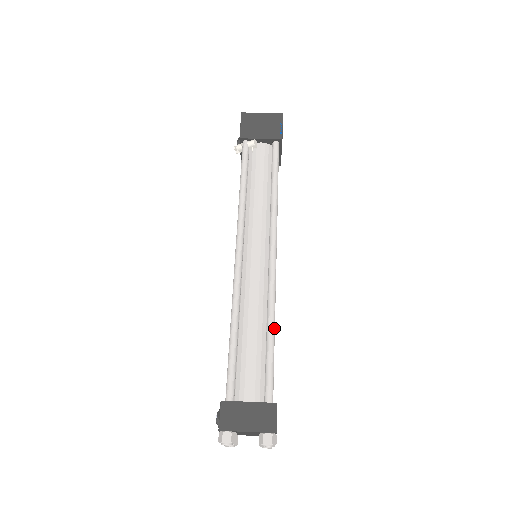
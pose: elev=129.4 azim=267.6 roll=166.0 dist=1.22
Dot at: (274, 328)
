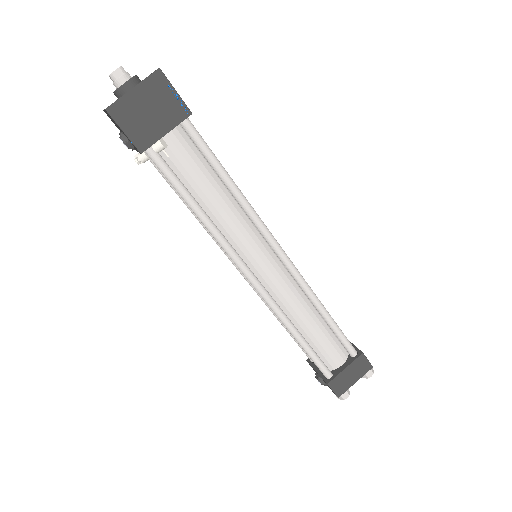
Dot at: occluded
